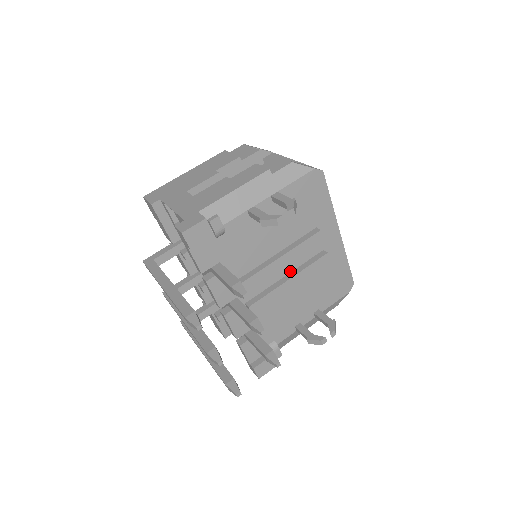
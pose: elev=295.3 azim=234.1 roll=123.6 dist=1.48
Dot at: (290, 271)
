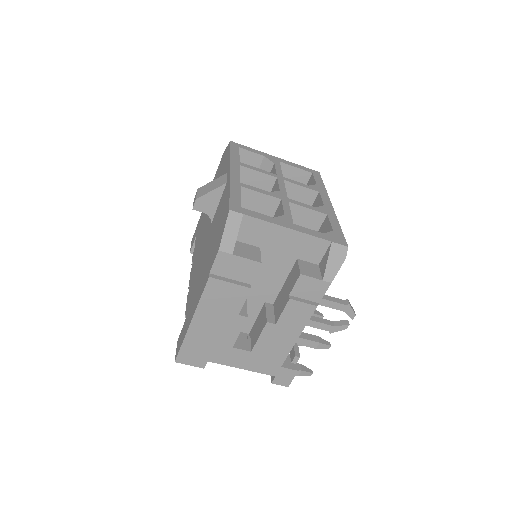
Dot at: occluded
